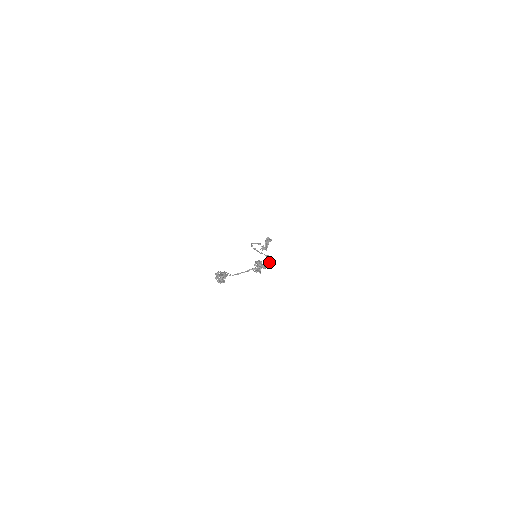
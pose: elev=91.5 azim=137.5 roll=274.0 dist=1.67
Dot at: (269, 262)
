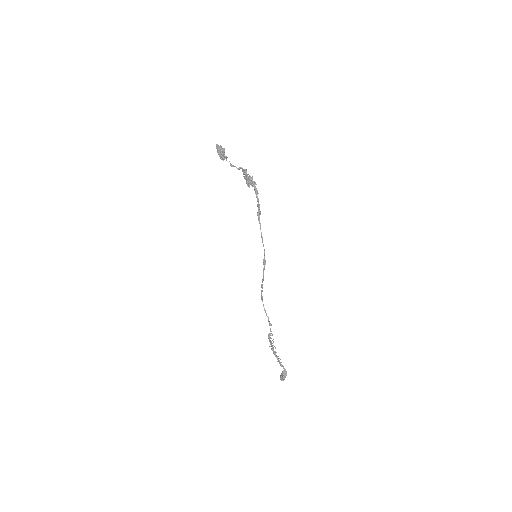
Dot at: (258, 193)
